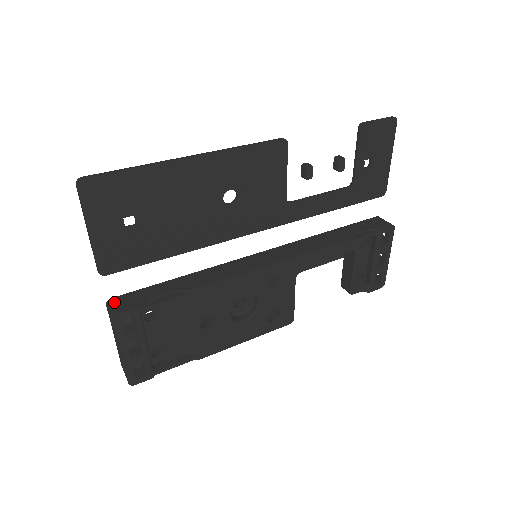
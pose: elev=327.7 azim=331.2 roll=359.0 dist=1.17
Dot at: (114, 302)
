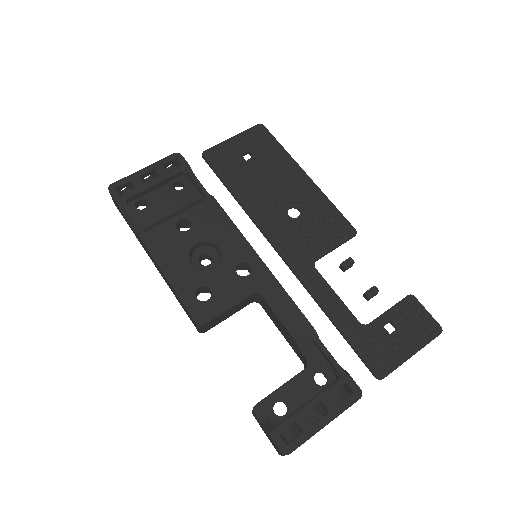
Dot at: occluded
